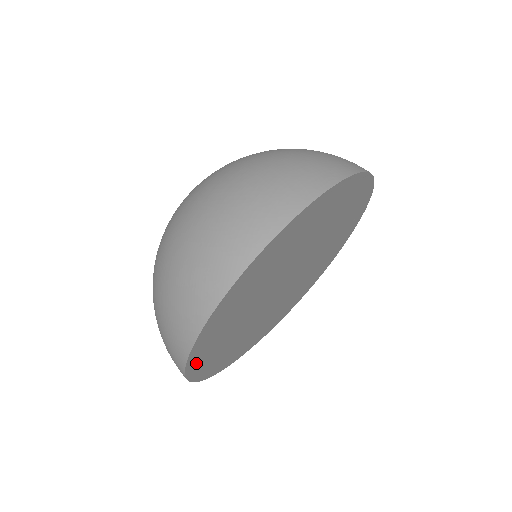
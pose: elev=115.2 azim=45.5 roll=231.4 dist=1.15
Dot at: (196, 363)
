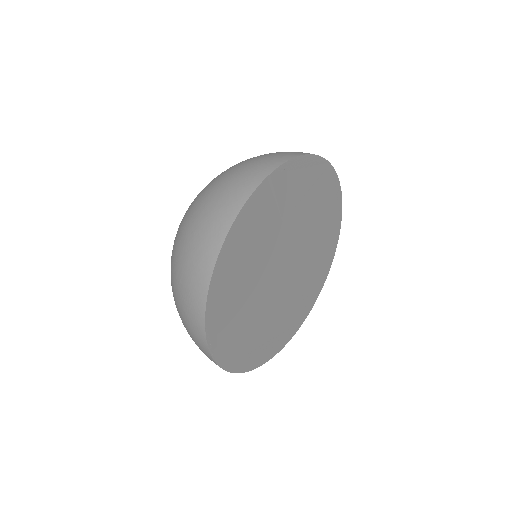
Dot at: (233, 240)
